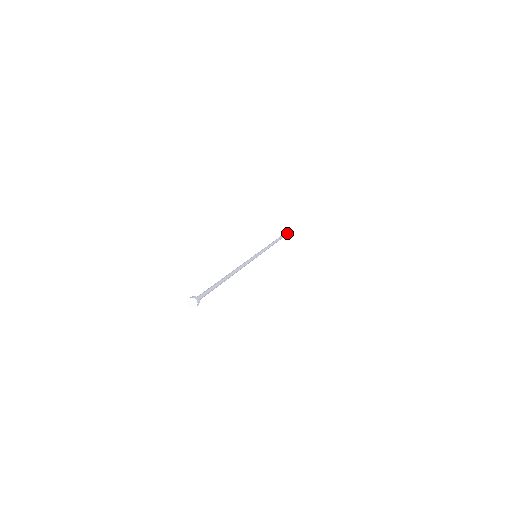
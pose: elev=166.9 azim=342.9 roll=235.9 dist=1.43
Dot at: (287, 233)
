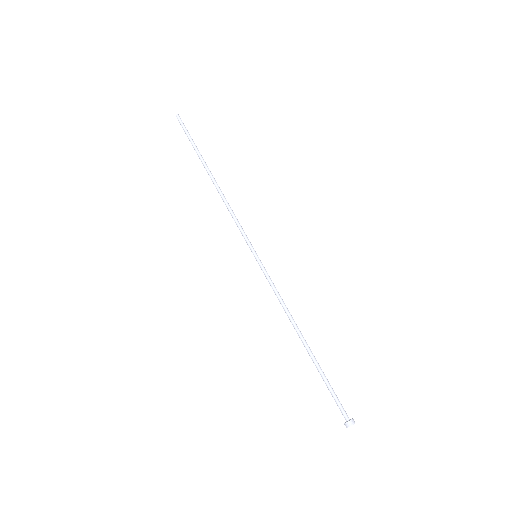
Dot at: (191, 138)
